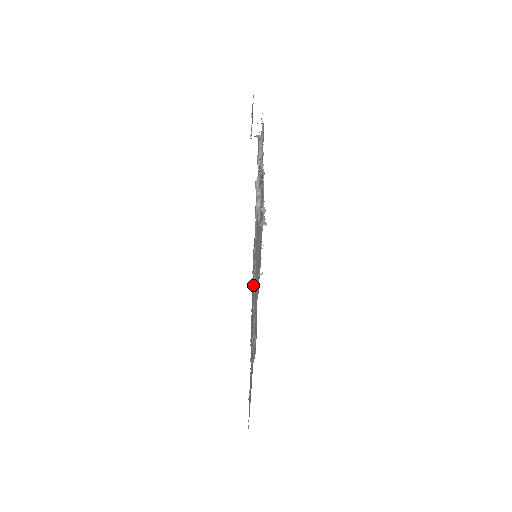
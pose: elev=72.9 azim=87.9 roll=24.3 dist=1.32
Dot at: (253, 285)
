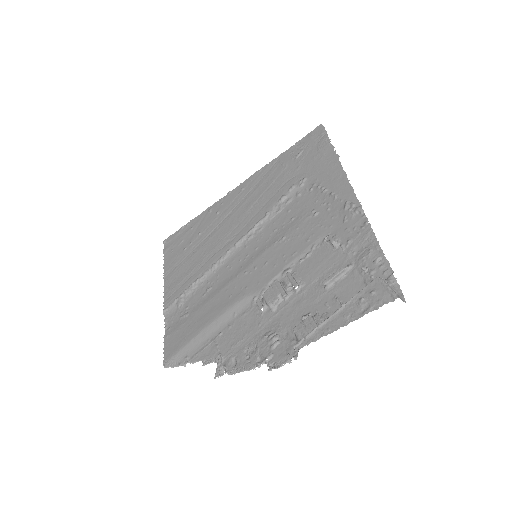
Dot at: (263, 201)
